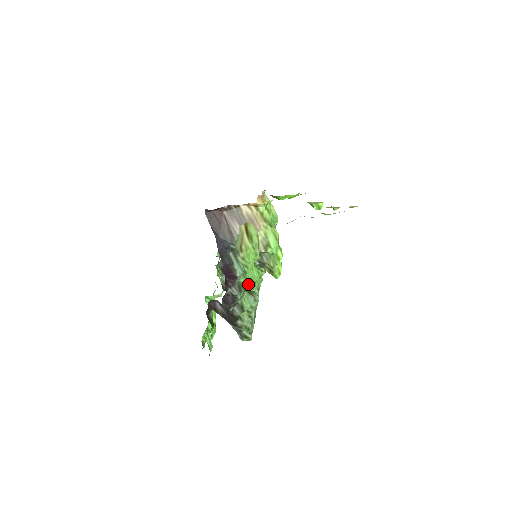
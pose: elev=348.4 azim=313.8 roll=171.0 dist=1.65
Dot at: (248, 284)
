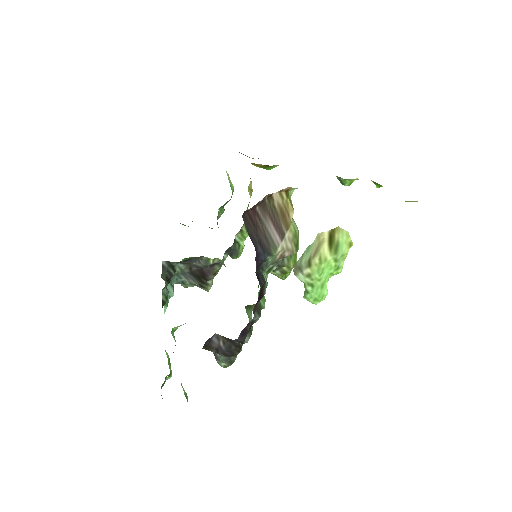
Dot at: (262, 299)
